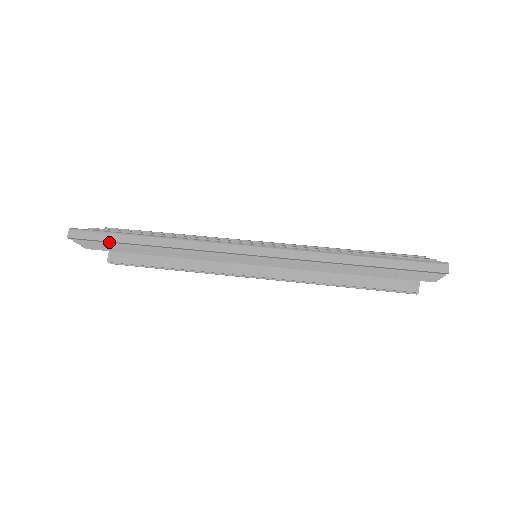
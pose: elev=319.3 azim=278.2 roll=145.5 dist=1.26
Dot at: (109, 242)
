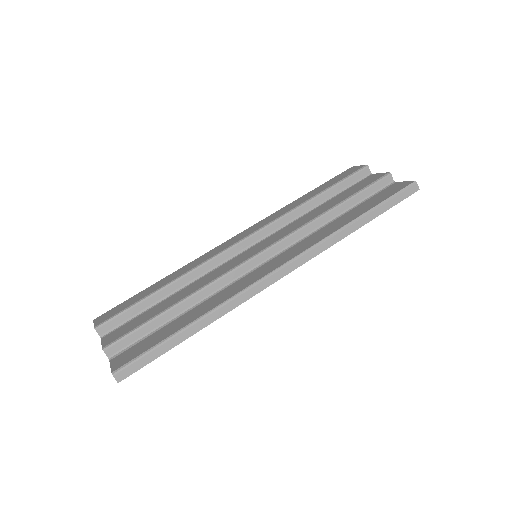
Dot at: (159, 355)
